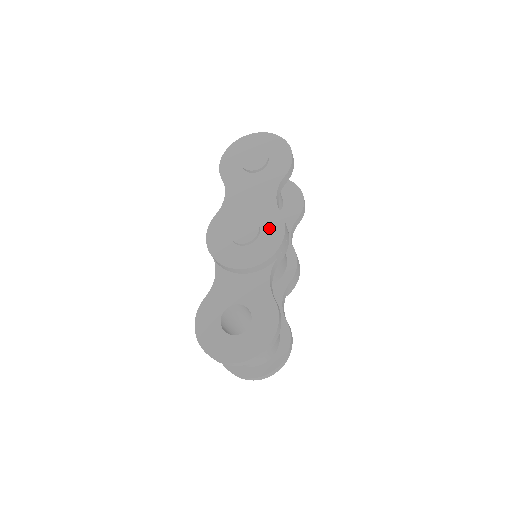
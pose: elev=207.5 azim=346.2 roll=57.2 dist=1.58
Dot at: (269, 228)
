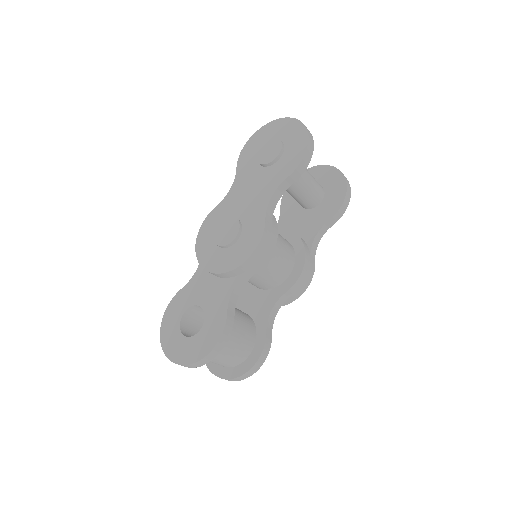
Dot at: (248, 235)
